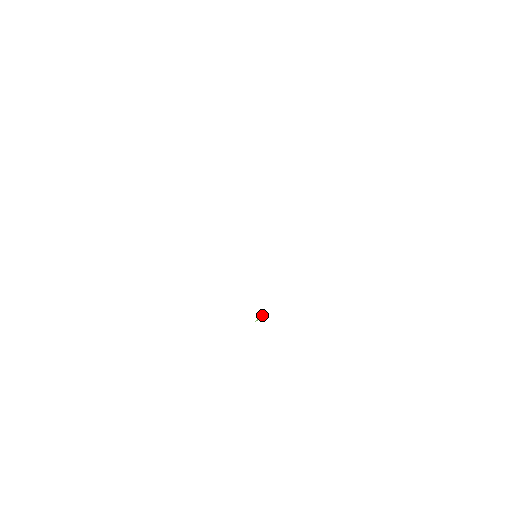
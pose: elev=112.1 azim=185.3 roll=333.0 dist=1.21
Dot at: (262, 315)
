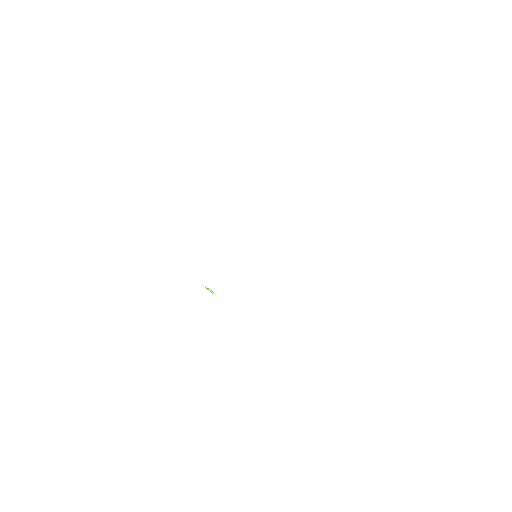
Dot at: occluded
